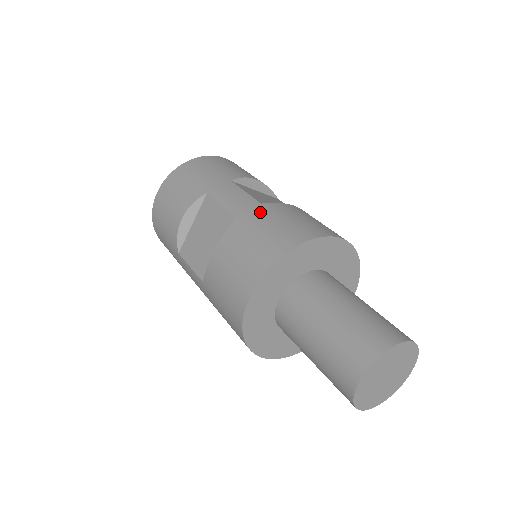
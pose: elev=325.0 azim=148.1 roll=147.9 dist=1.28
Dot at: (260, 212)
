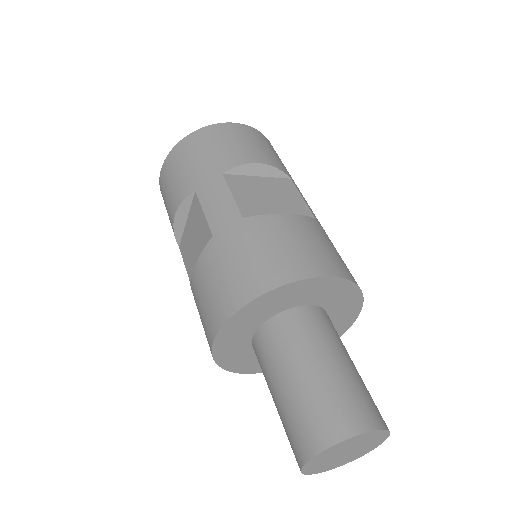
Dot at: (237, 233)
